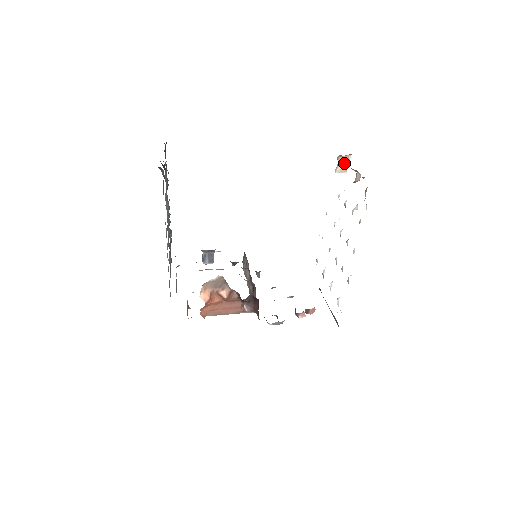
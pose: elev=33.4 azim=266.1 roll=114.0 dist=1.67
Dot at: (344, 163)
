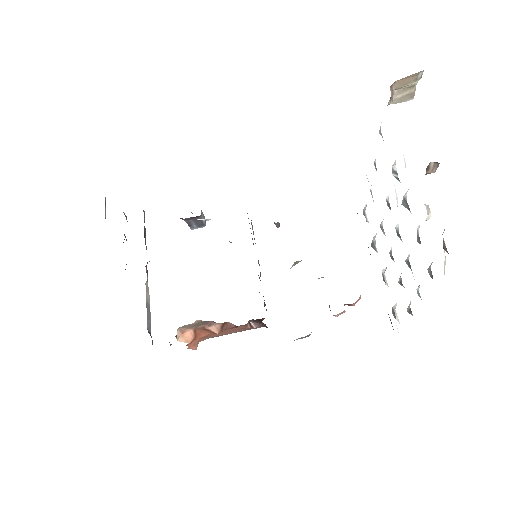
Dot at: (407, 86)
